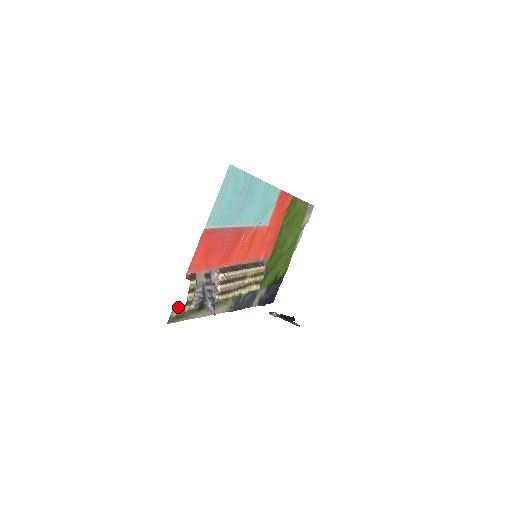
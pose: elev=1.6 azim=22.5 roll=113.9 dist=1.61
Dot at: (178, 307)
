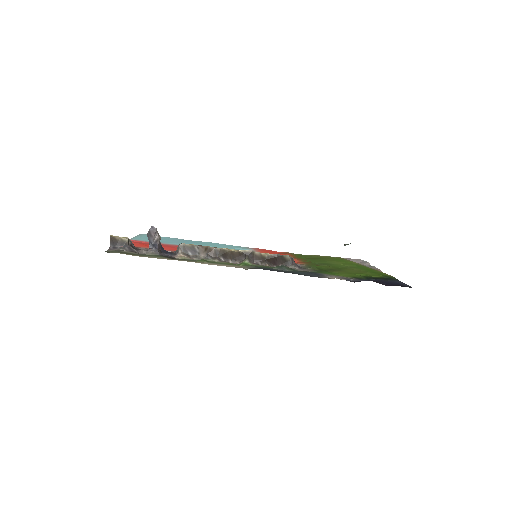
Dot at: (116, 249)
